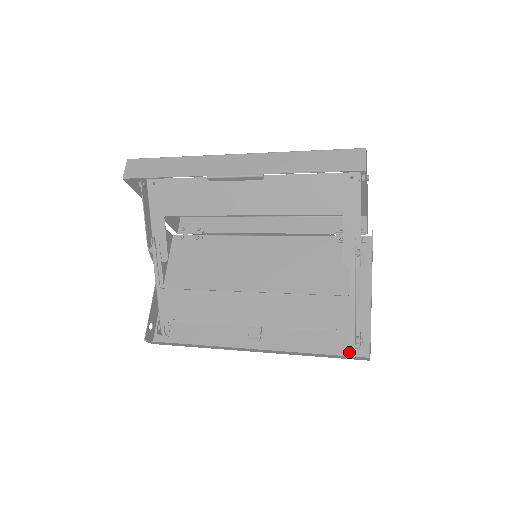
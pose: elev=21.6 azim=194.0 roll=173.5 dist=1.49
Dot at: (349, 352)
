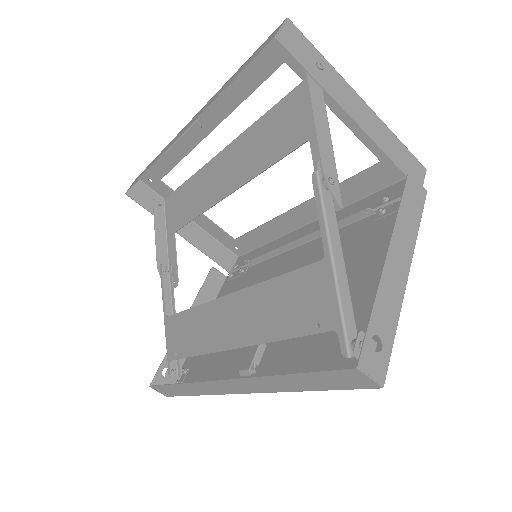
Dot at: occluded
